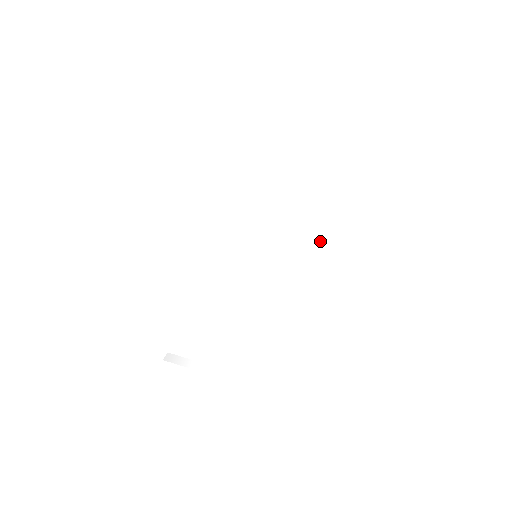
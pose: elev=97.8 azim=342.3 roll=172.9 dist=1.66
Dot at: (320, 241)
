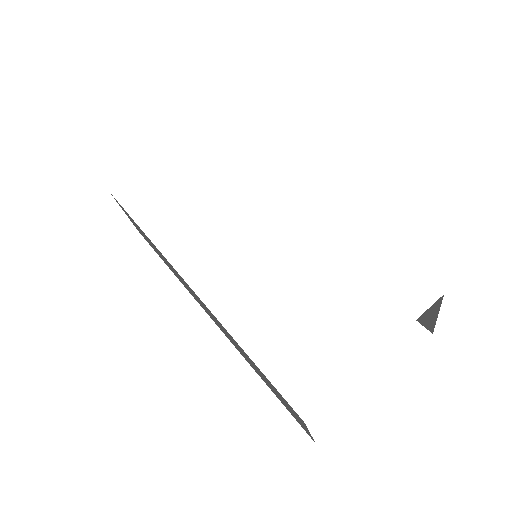
Dot at: (277, 170)
